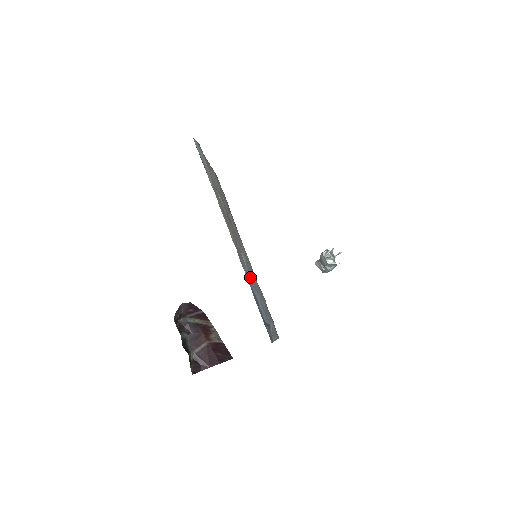
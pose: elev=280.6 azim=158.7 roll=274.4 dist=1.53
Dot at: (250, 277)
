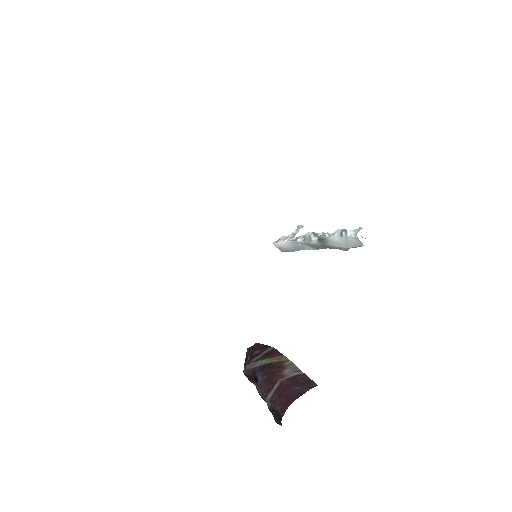
Dot at: occluded
